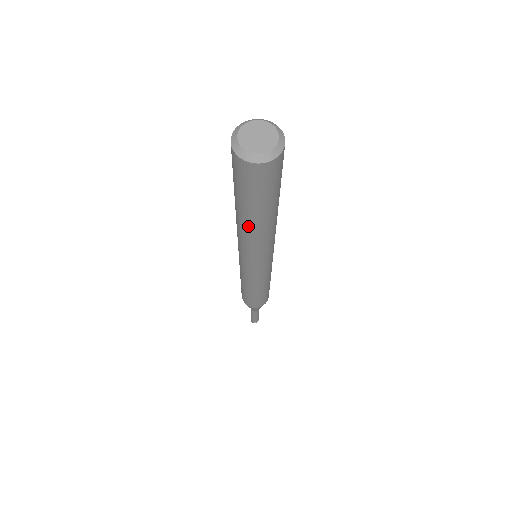
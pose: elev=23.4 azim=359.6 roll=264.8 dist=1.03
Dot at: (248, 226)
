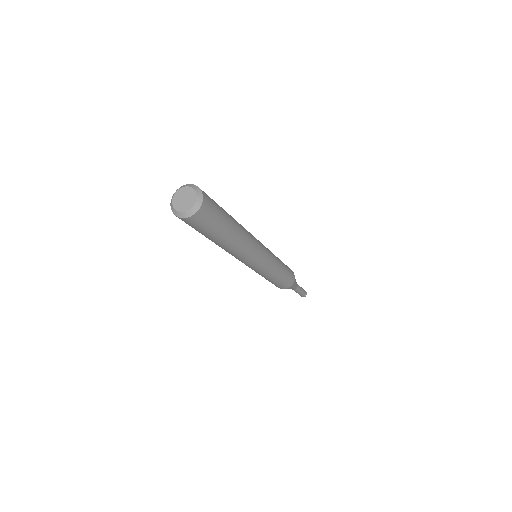
Dot at: (219, 246)
